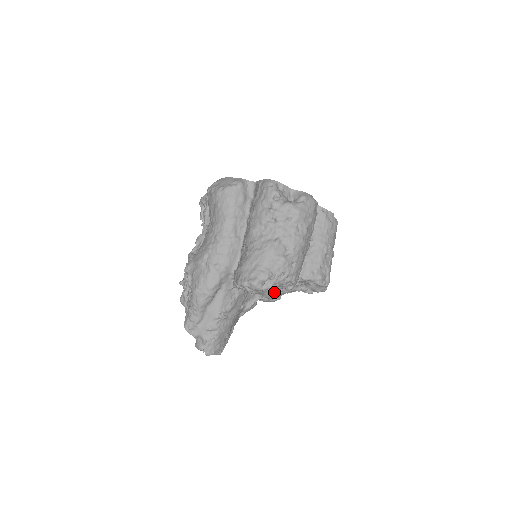
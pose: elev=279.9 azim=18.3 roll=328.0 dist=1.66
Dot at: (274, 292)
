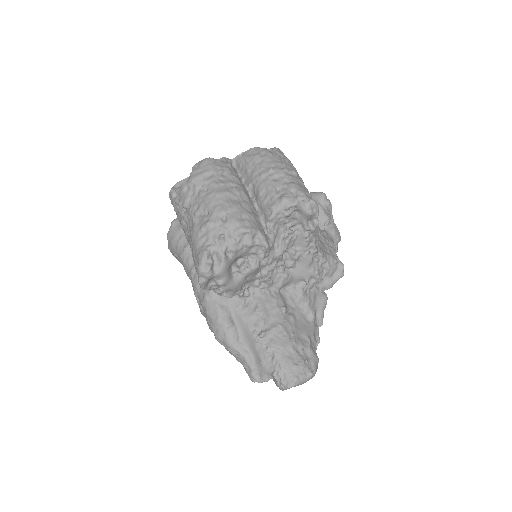
Dot at: (301, 264)
